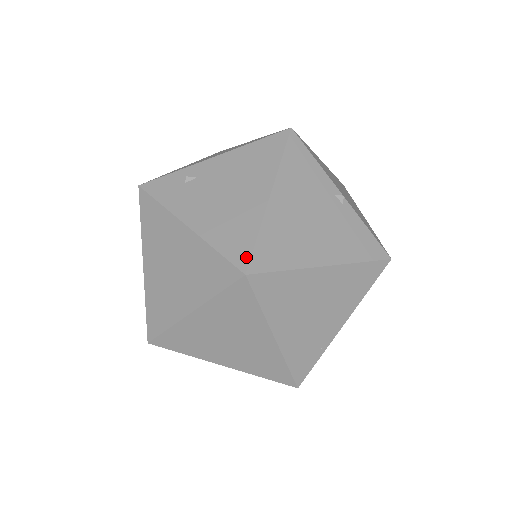
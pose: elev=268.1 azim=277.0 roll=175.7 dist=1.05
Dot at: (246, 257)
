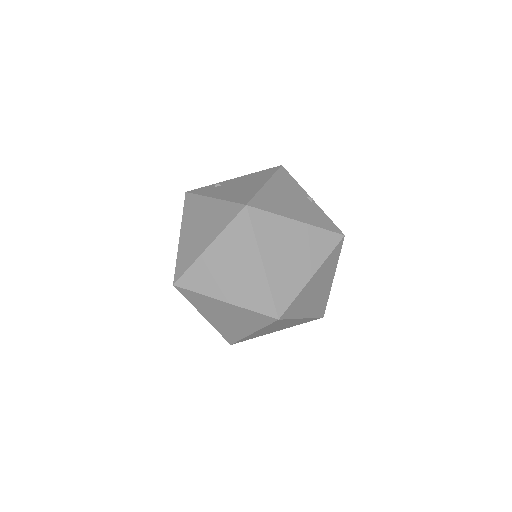
Dot at: (248, 200)
